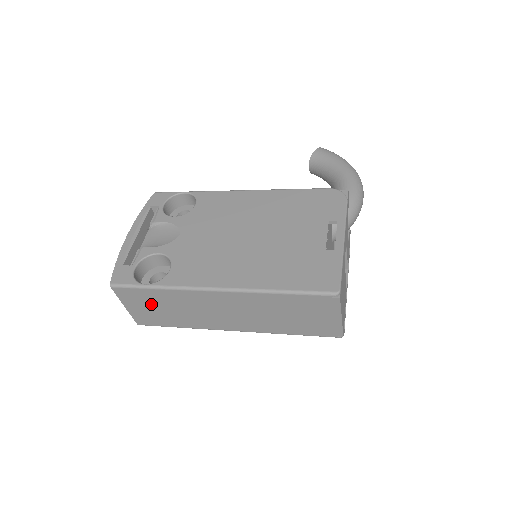
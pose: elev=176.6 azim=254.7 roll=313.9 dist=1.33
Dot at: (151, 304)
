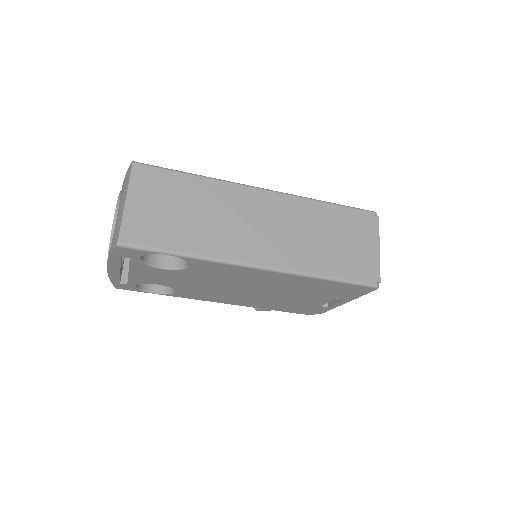
Dot at: (170, 200)
